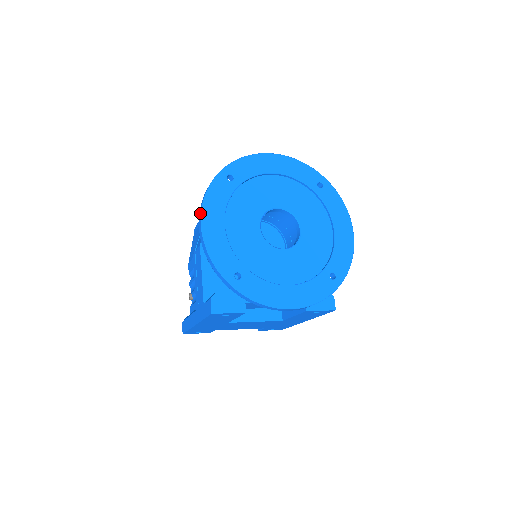
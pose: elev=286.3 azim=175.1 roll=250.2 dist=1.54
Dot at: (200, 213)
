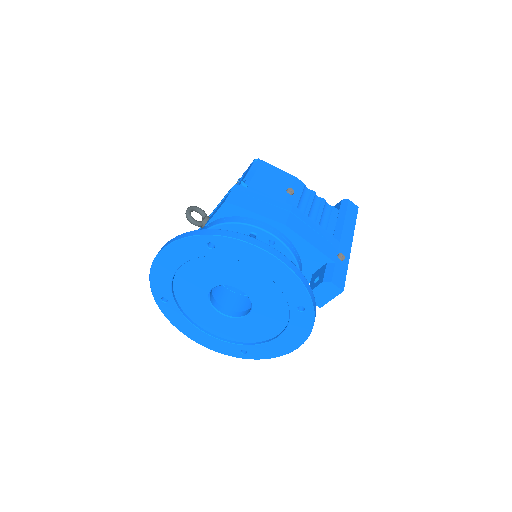
Dot at: (183, 332)
